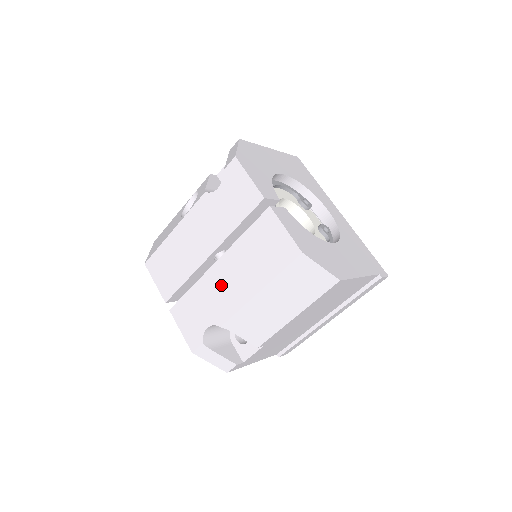
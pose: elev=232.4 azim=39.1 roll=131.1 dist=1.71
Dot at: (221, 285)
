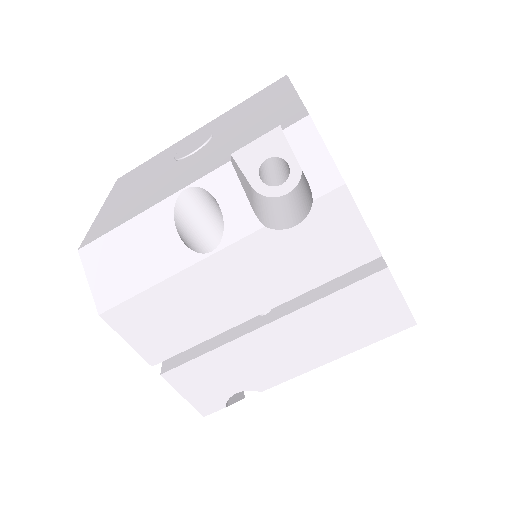
Dot at: (273, 350)
